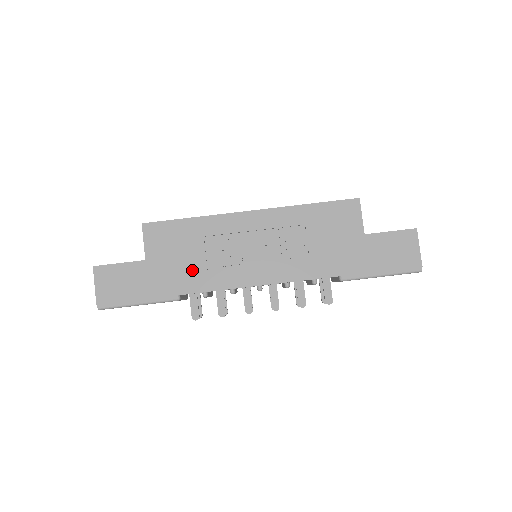
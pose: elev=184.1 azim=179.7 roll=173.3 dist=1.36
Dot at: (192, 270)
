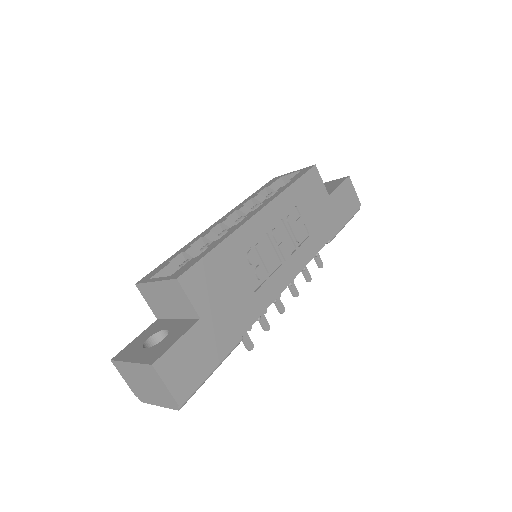
Dot at: (243, 300)
